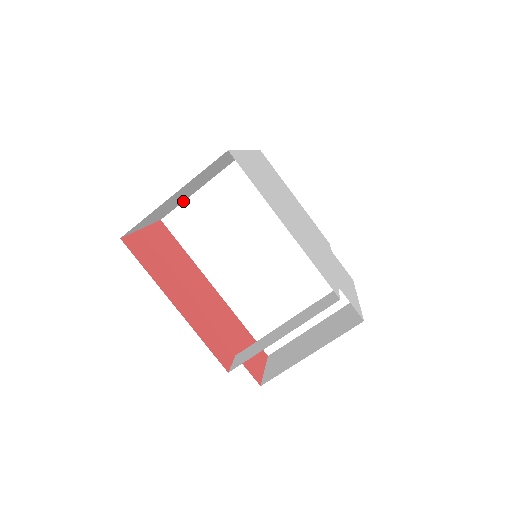
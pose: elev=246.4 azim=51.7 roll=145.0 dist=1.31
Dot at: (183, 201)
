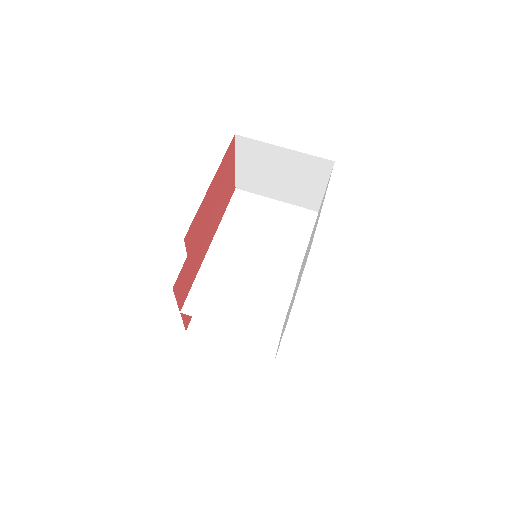
Dot at: (259, 194)
